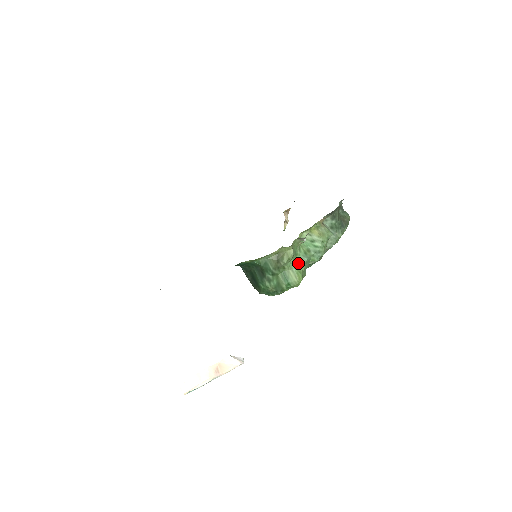
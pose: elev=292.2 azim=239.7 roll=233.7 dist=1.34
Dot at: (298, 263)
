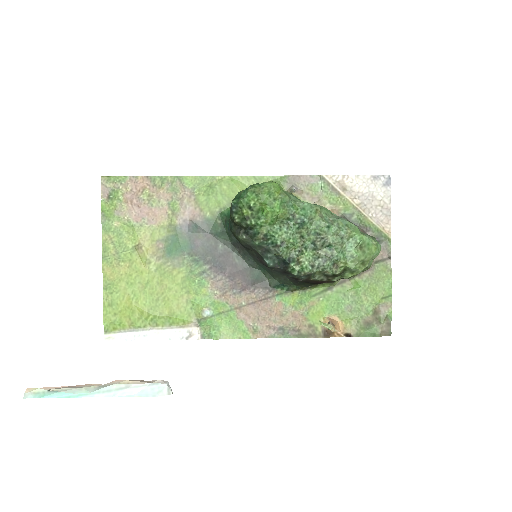
Dot at: occluded
